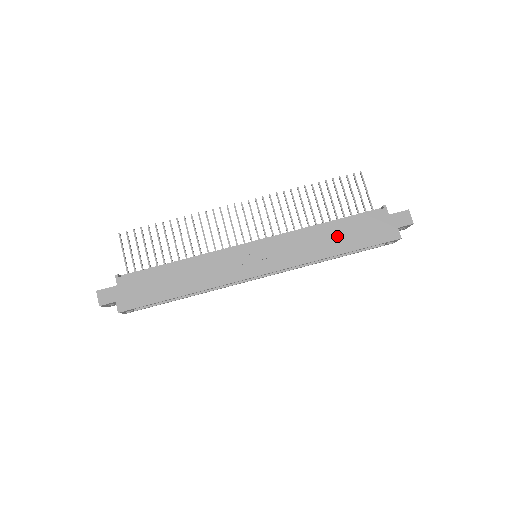
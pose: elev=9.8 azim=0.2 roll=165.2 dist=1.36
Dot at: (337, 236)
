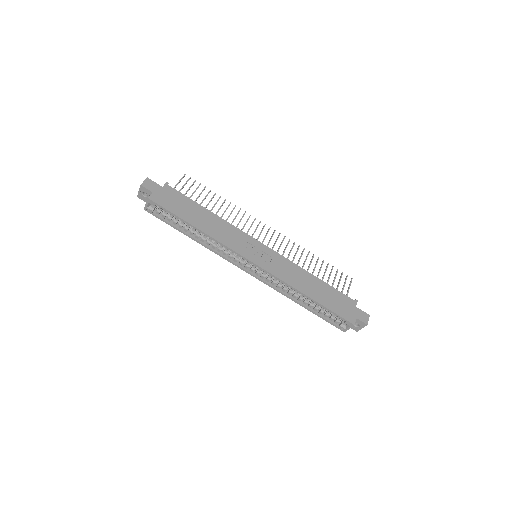
Dot at: (316, 288)
